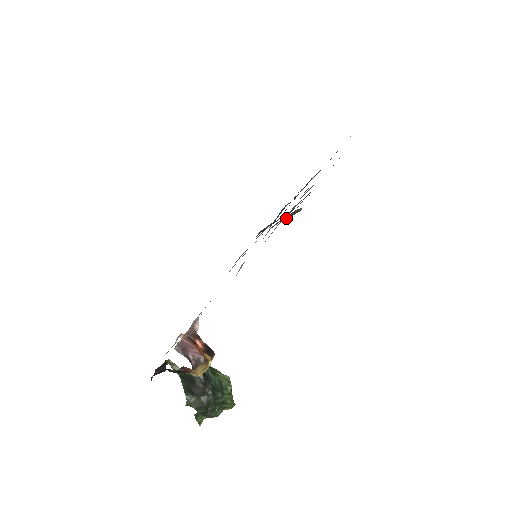
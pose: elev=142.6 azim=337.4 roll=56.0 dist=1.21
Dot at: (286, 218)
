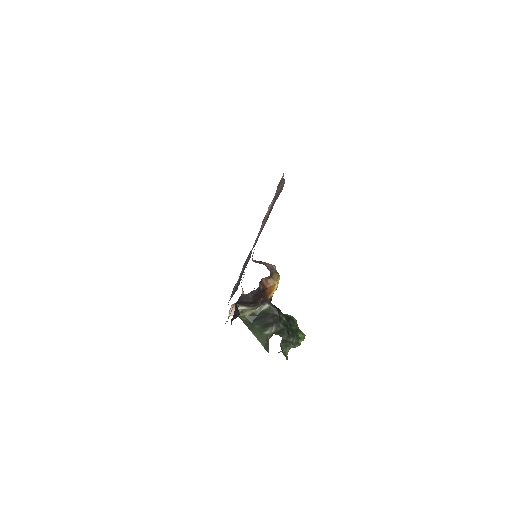
Dot at: (277, 191)
